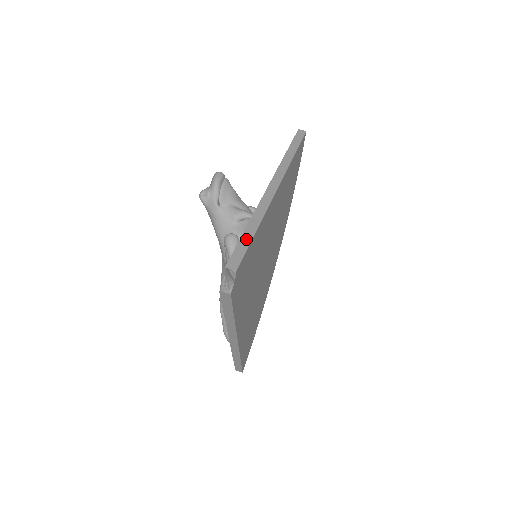
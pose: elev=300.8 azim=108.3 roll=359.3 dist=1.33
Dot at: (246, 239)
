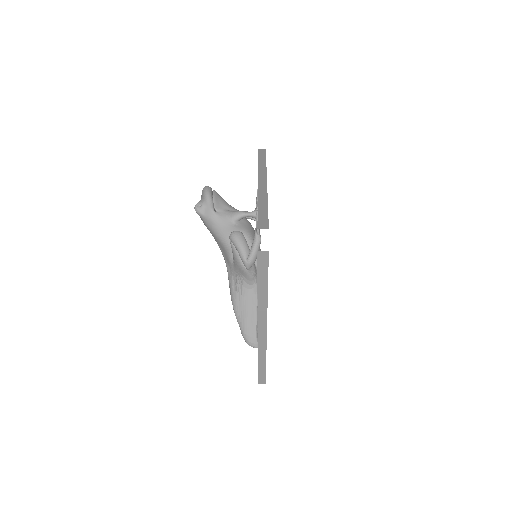
Dot at: (263, 211)
